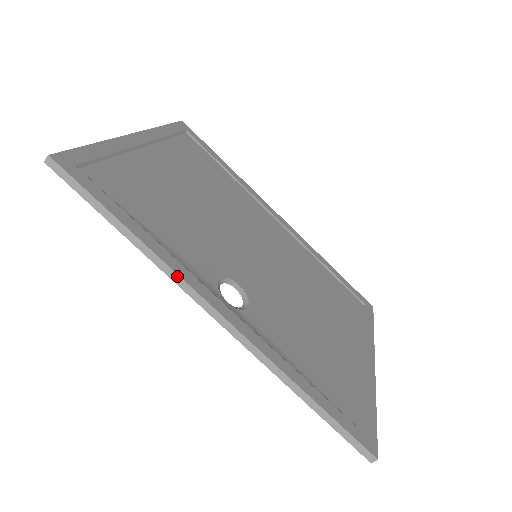
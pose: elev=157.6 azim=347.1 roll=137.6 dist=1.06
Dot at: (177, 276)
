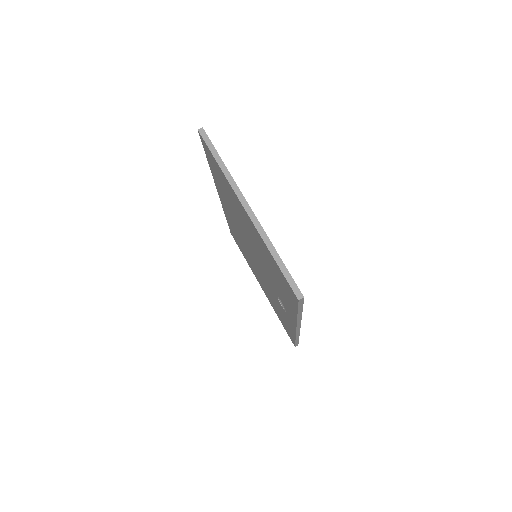
Dot at: (300, 321)
